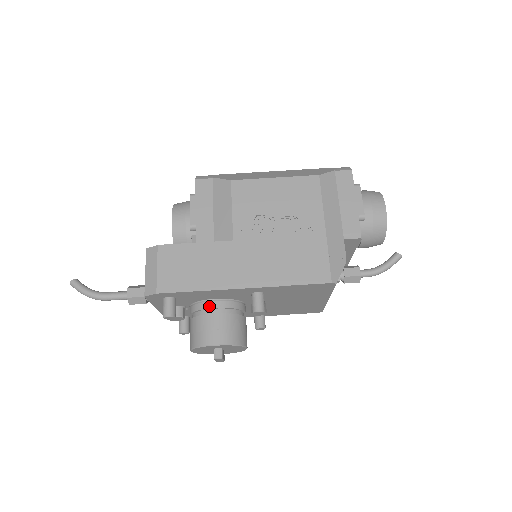
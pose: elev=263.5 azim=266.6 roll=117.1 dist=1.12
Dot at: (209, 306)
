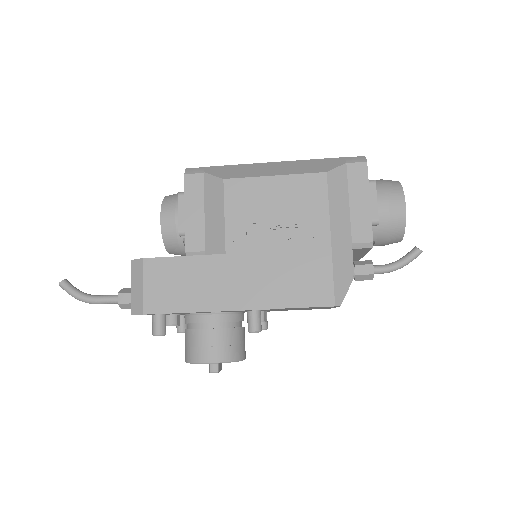
Dot at: (202, 320)
